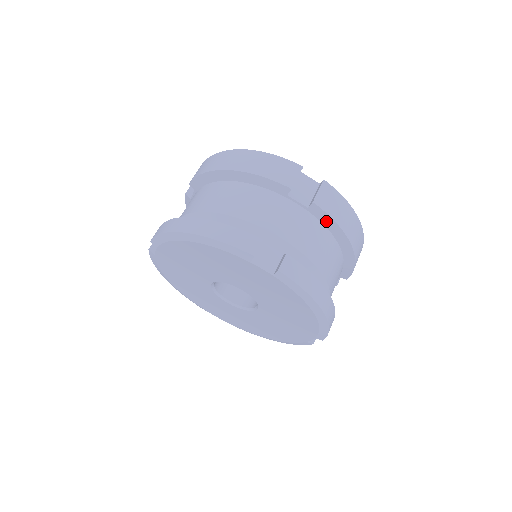
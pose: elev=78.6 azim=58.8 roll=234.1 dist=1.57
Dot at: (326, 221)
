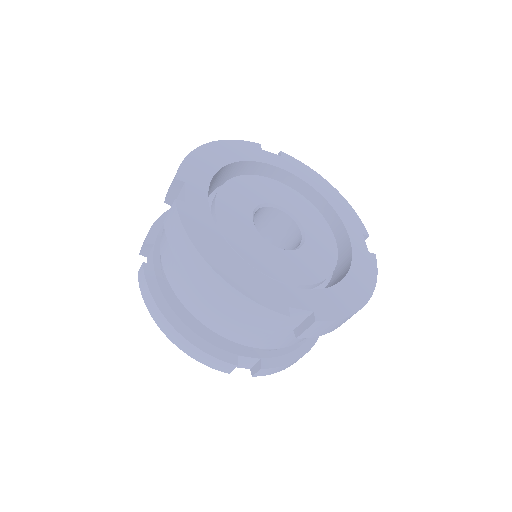
Dot at: occluded
